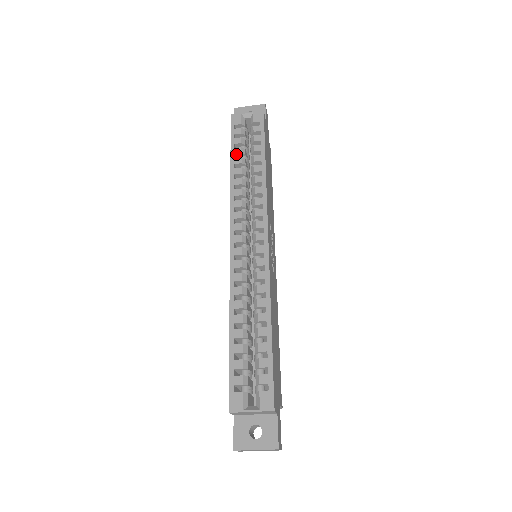
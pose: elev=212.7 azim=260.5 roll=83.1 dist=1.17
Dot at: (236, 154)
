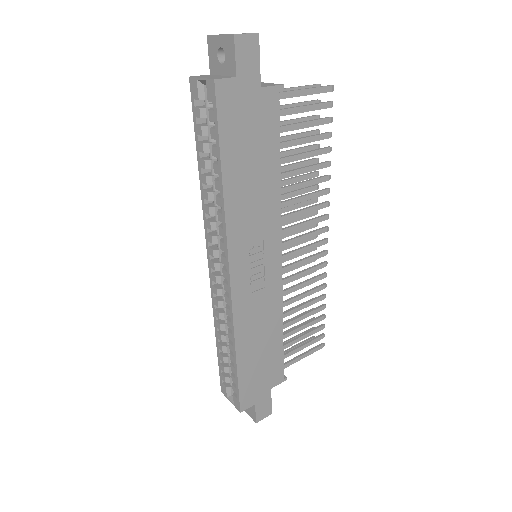
Dot at: (201, 151)
